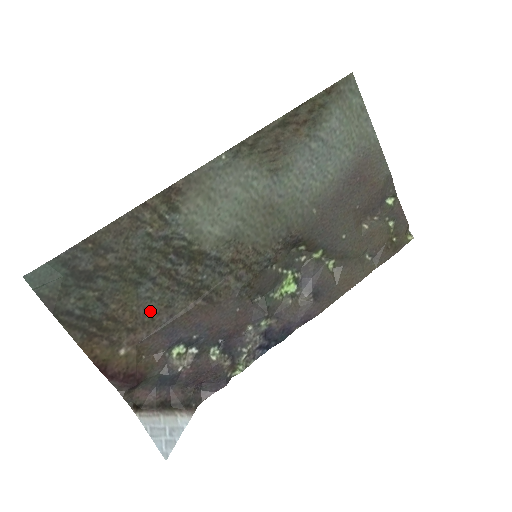
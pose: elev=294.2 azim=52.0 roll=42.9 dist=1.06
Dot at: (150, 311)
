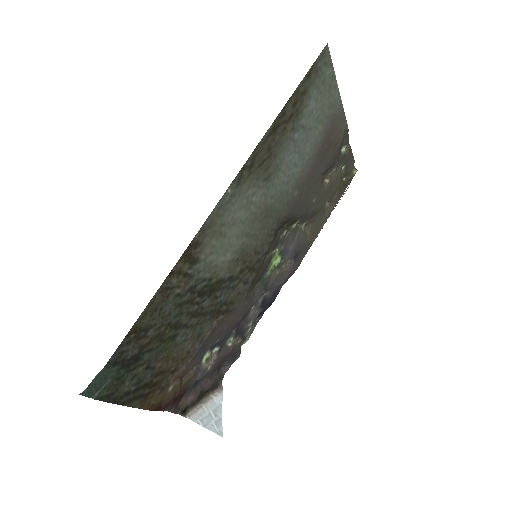
Dot at: (186, 348)
